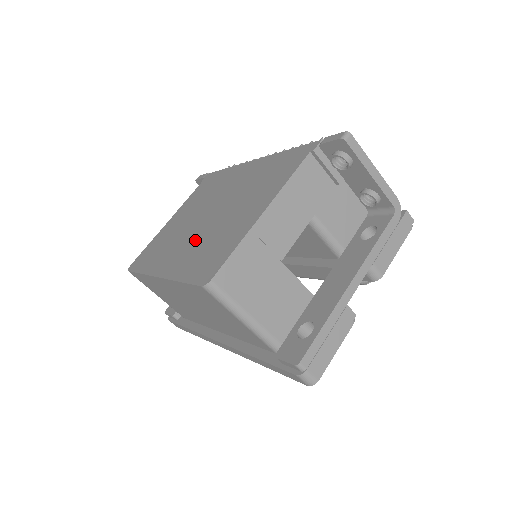
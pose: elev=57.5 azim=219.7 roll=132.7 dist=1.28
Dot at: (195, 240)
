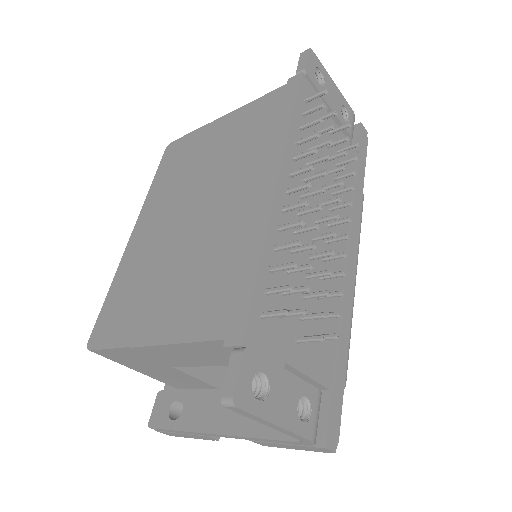
Dot at: (158, 242)
